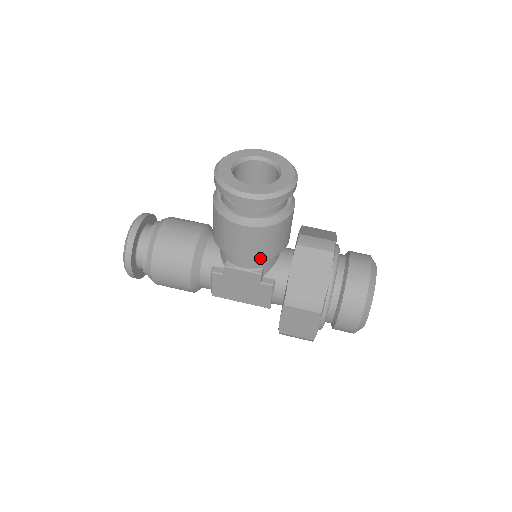
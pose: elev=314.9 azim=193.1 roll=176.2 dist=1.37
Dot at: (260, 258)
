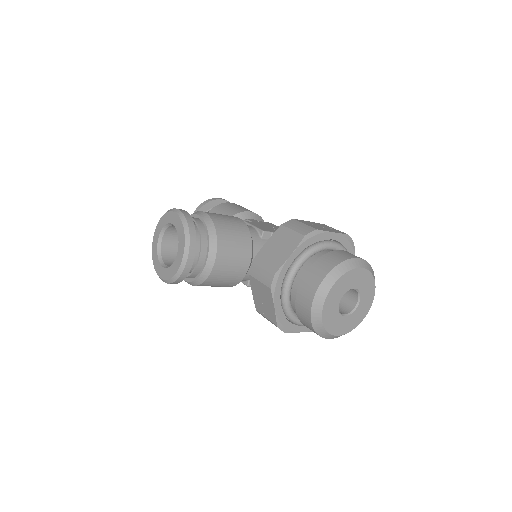
Dot at: occluded
